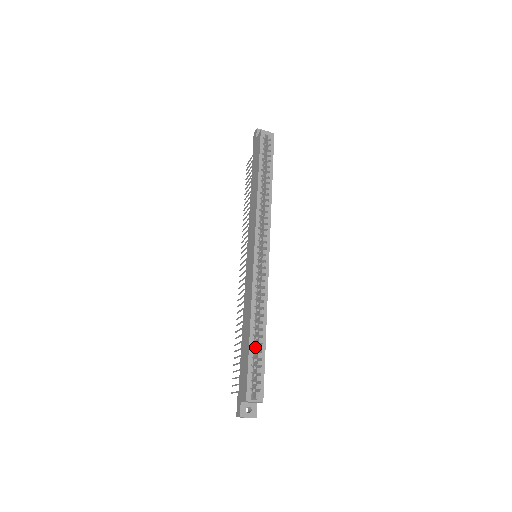
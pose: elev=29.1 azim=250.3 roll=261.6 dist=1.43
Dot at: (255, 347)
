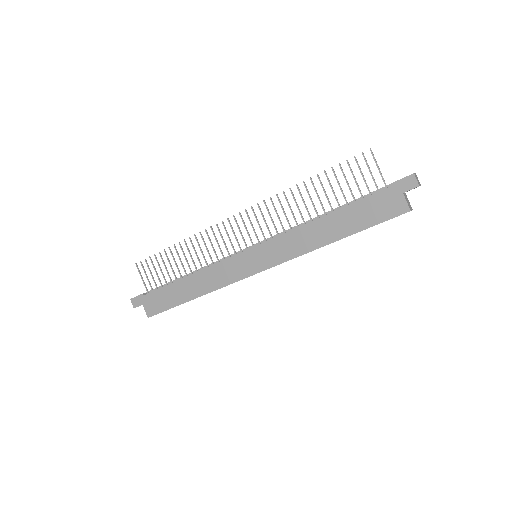
Dot at: occluded
